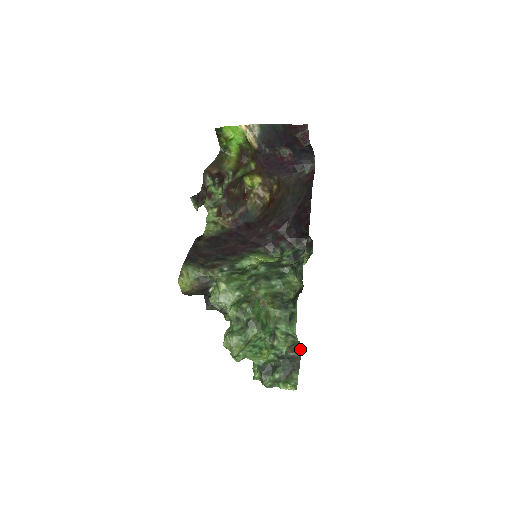
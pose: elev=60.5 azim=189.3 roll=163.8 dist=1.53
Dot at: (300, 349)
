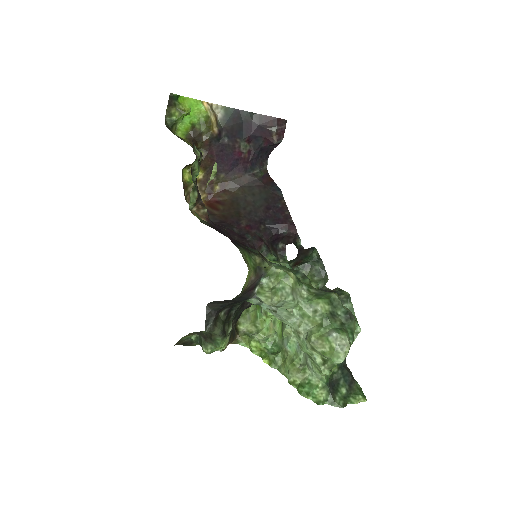
Dot at: occluded
